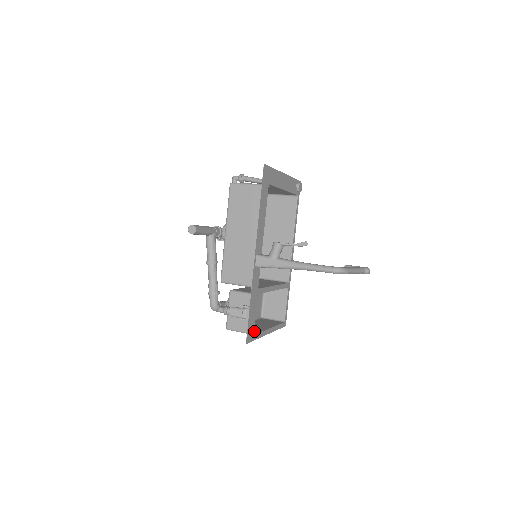
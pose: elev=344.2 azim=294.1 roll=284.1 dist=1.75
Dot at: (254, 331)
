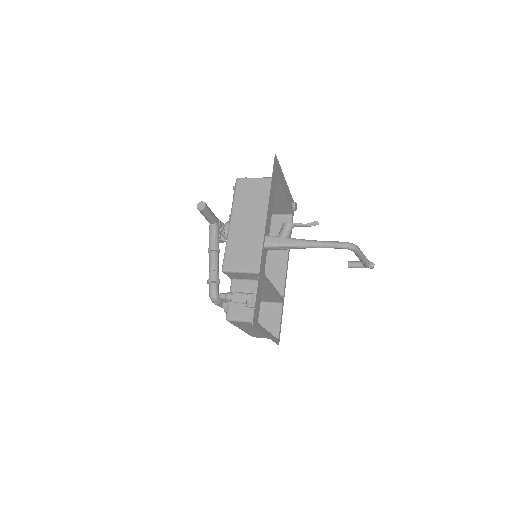
Dot at: occluded
